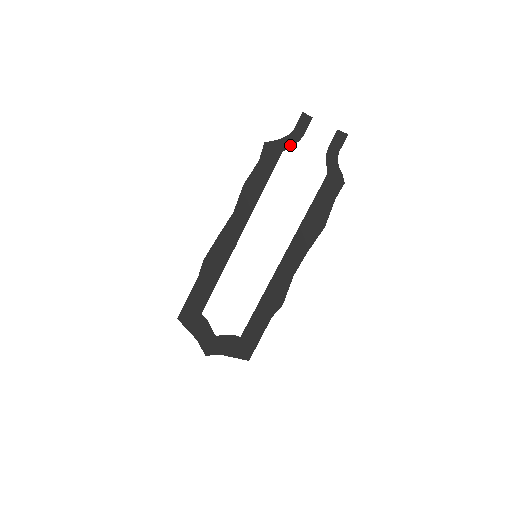
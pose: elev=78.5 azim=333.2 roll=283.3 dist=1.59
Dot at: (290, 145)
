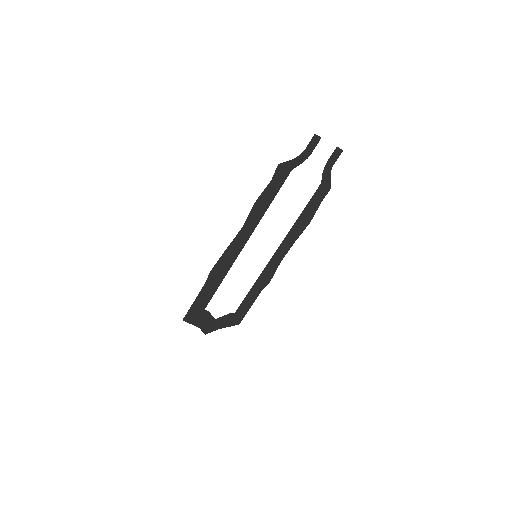
Dot at: (299, 164)
